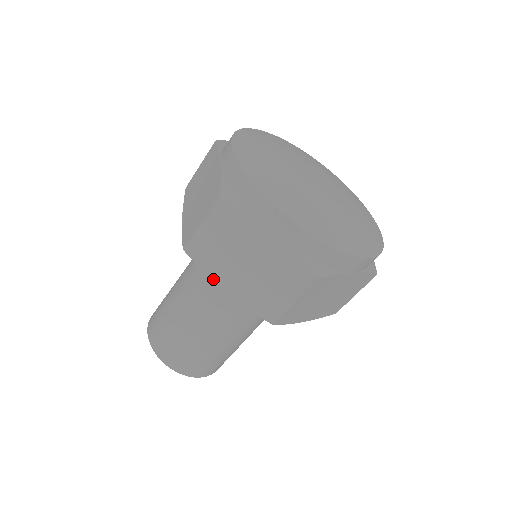
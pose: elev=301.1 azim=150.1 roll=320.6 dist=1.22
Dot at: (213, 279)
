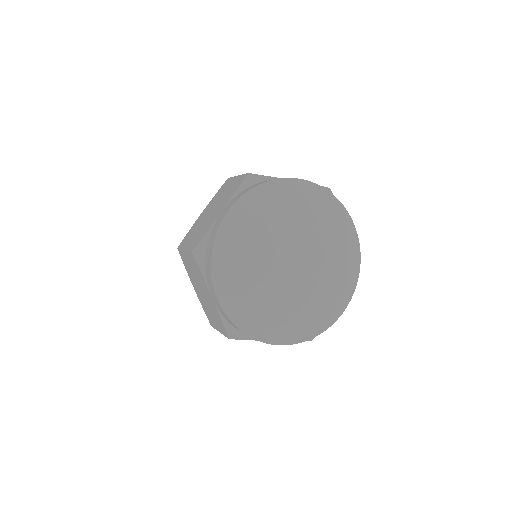
Dot at: (189, 276)
